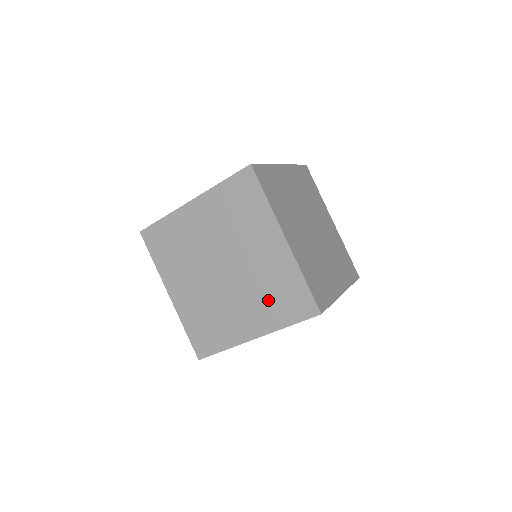
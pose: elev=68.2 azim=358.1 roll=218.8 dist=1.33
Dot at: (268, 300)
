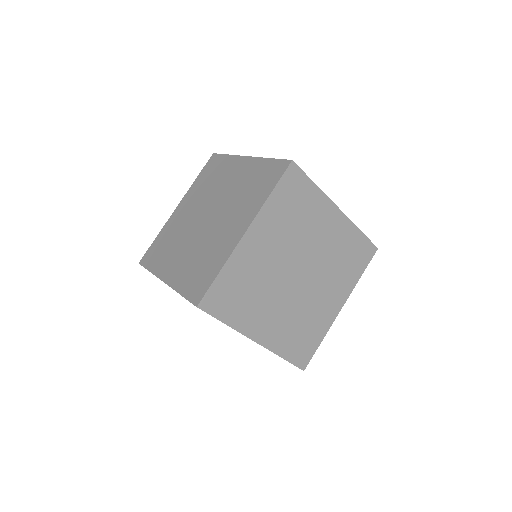
Dot at: occluded
